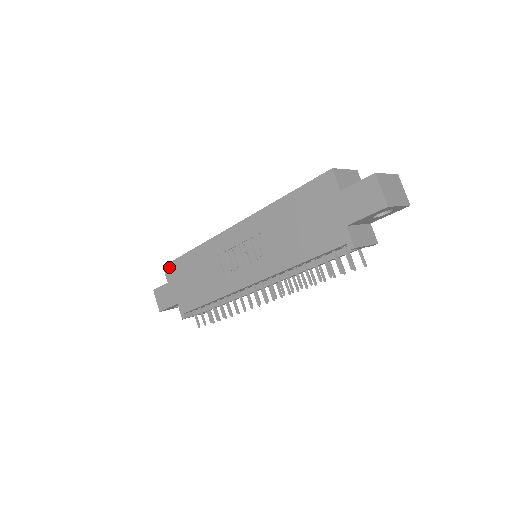
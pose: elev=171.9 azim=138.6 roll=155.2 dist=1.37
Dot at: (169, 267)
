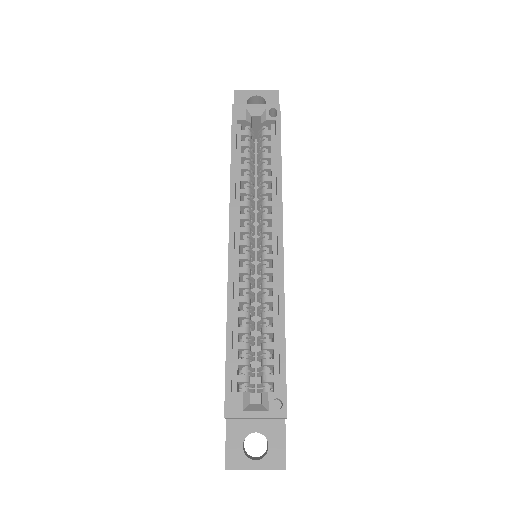
Dot at: (232, 119)
